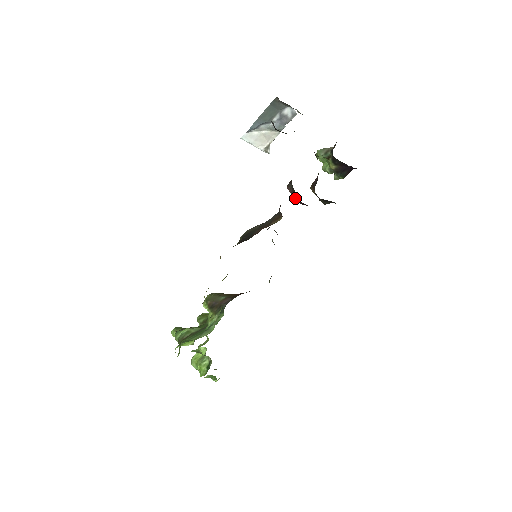
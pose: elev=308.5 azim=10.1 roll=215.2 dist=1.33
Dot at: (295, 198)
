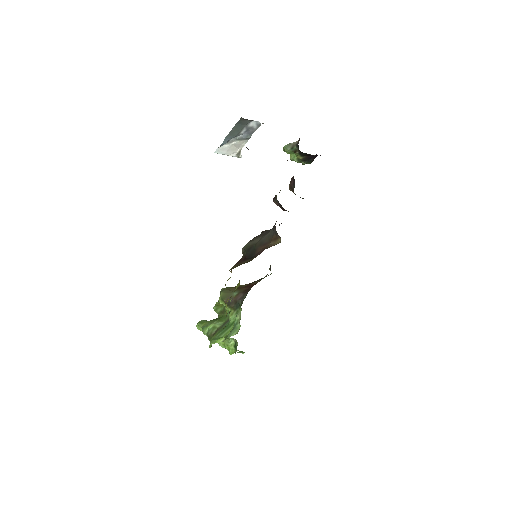
Dot at: (282, 209)
